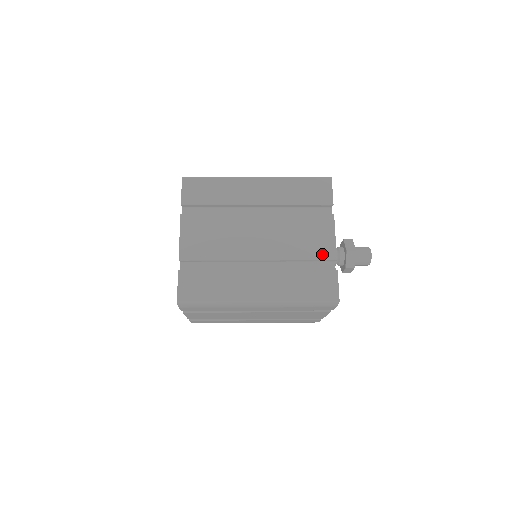
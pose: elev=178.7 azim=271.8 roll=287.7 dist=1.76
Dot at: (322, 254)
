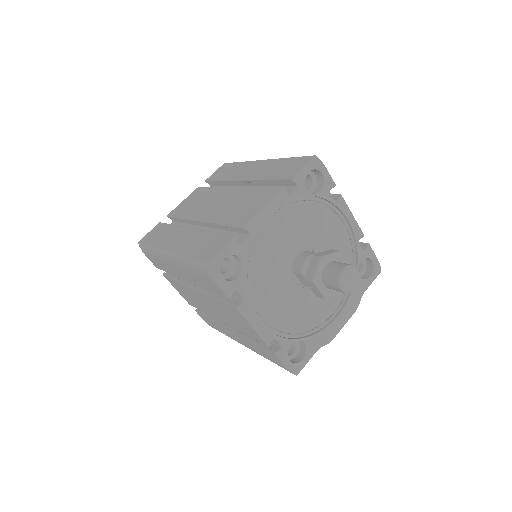
Dot at: (239, 221)
